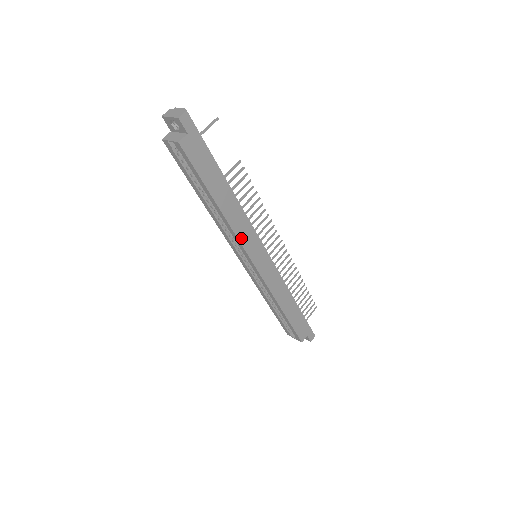
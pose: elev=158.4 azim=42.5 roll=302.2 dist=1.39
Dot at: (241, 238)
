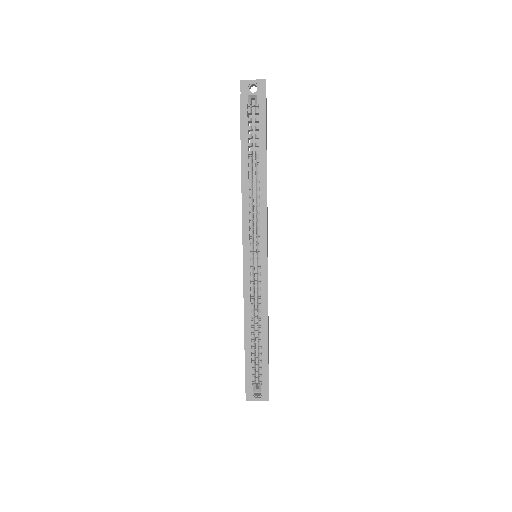
Dot at: occluded
